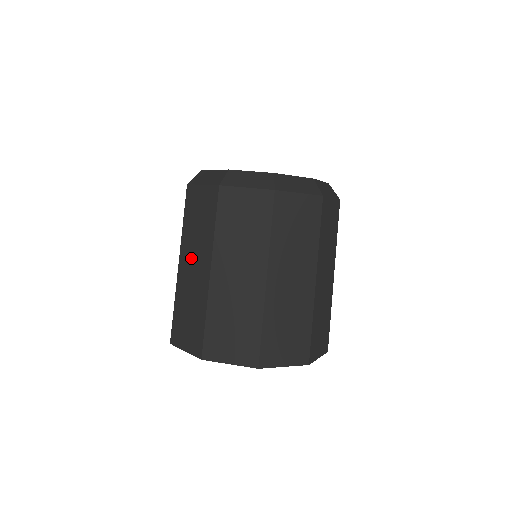
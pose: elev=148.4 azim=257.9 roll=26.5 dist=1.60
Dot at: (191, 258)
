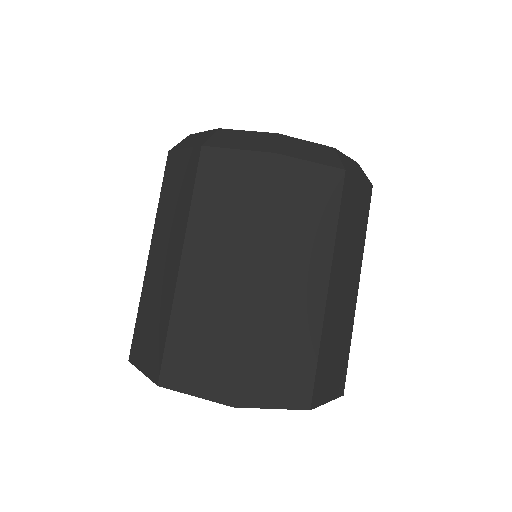
Dot at: (162, 246)
